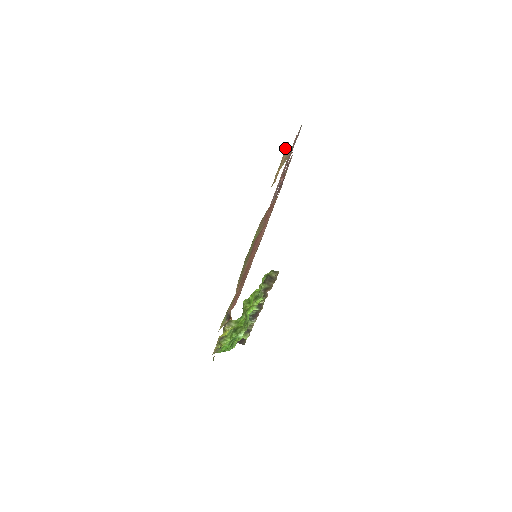
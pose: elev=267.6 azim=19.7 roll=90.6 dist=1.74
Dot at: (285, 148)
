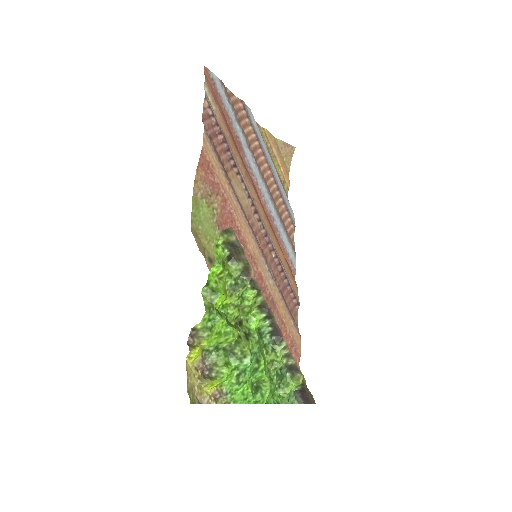
Dot at: (263, 136)
